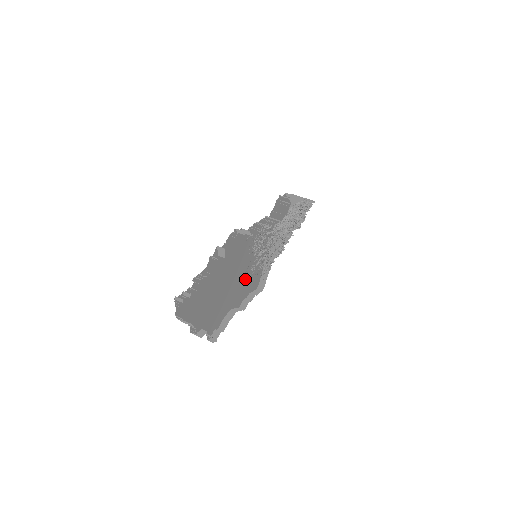
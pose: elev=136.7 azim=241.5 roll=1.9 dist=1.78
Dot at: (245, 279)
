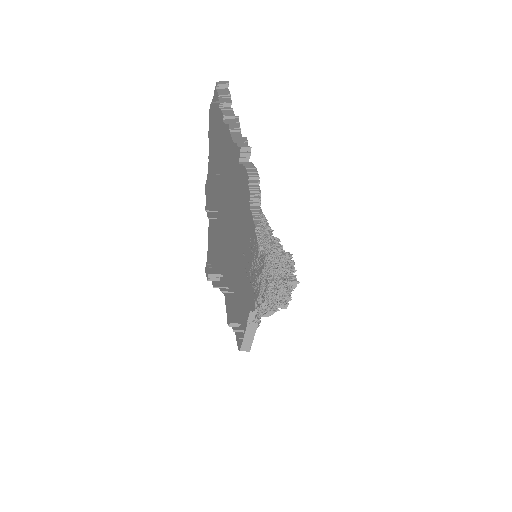
Dot at: (238, 288)
